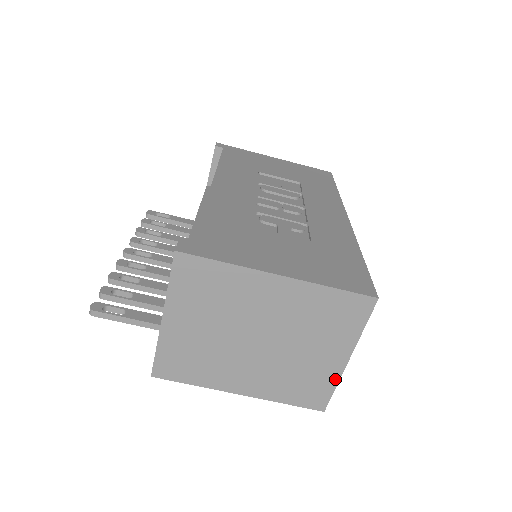
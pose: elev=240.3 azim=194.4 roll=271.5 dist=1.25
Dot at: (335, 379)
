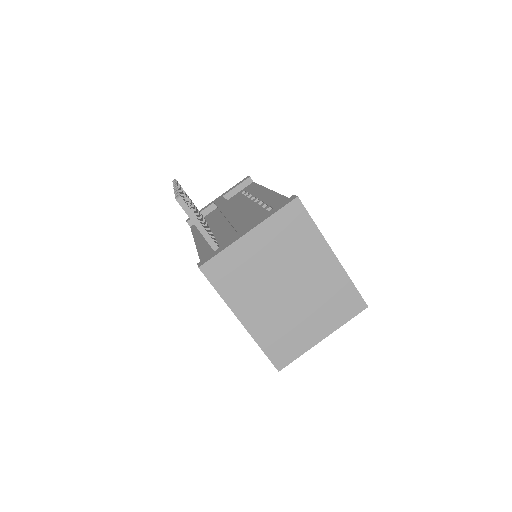
Dot at: (305, 349)
